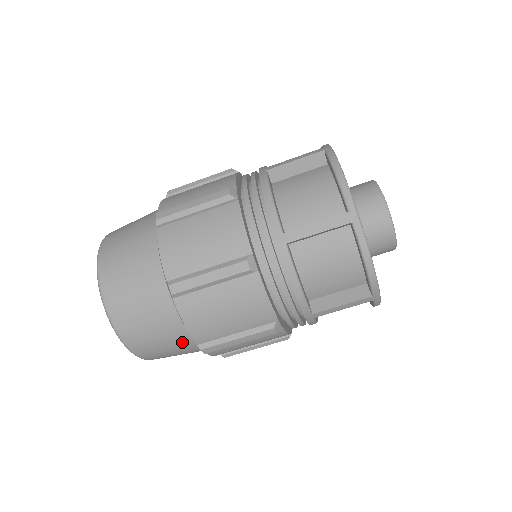
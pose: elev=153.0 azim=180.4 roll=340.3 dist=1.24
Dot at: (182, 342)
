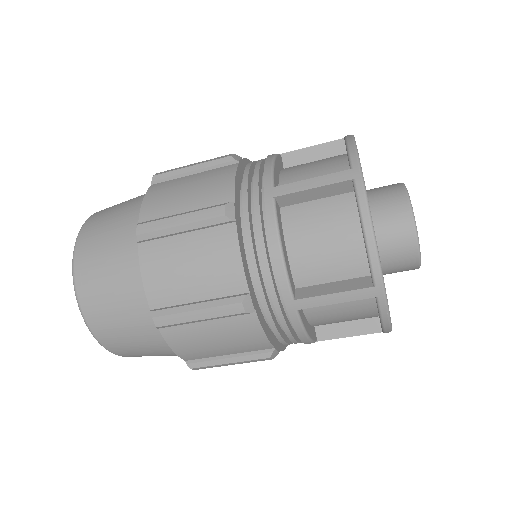
Dot at: (139, 313)
